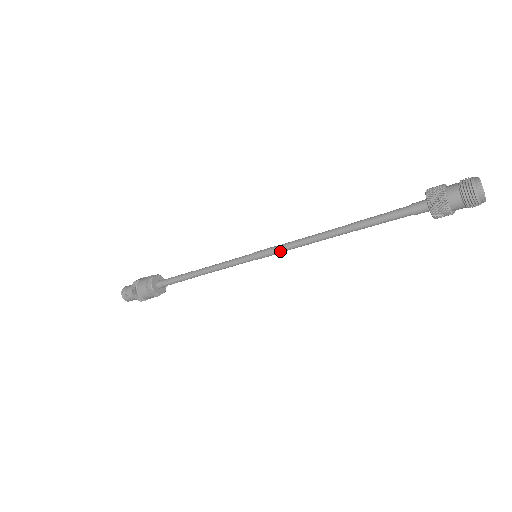
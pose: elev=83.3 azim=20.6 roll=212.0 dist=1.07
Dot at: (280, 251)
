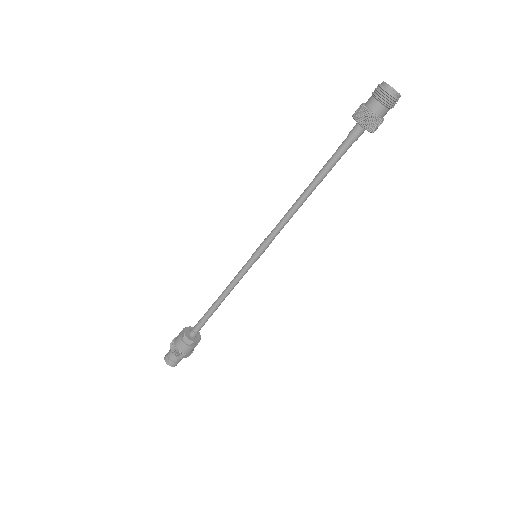
Dot at: (271, 238)
